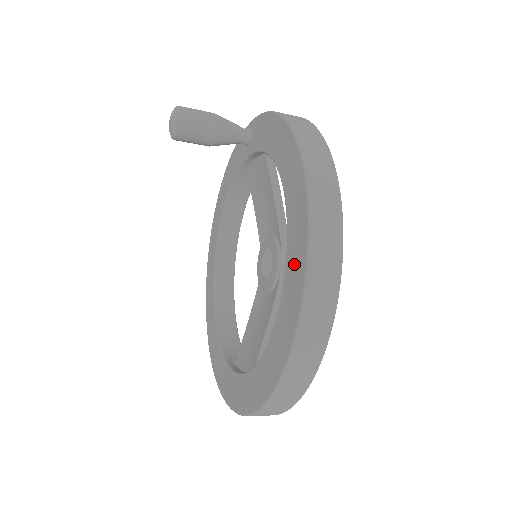
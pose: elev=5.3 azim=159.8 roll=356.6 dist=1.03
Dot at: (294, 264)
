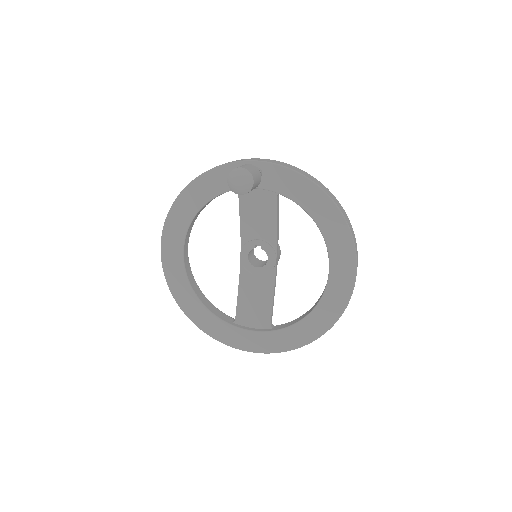
Dot at: (340, 282)
